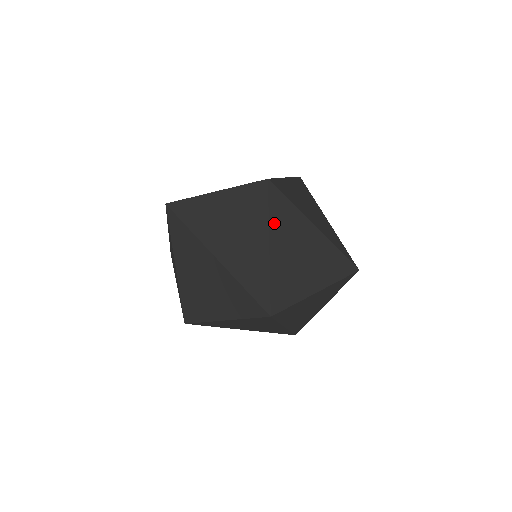
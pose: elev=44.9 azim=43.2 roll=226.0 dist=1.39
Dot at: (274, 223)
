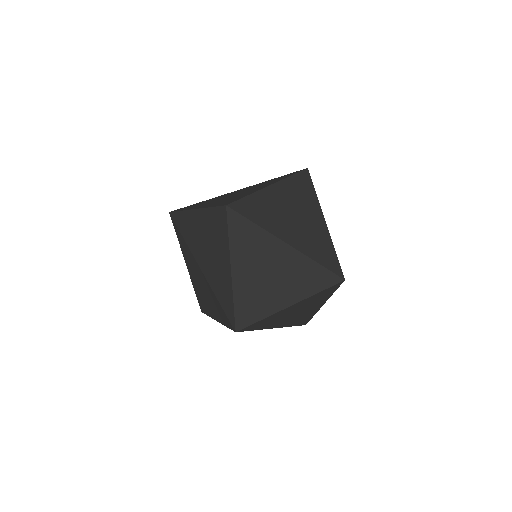
Dot at: (235, 247)
